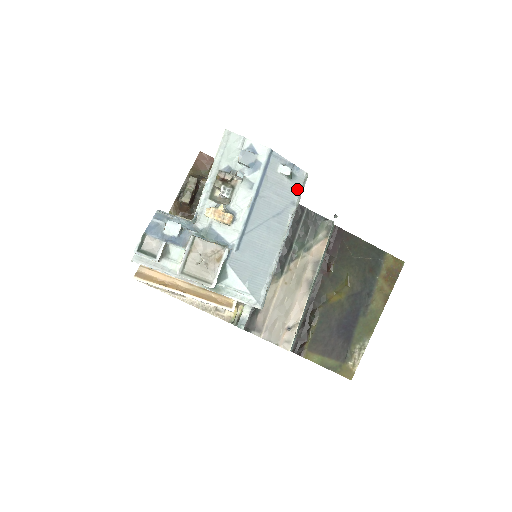
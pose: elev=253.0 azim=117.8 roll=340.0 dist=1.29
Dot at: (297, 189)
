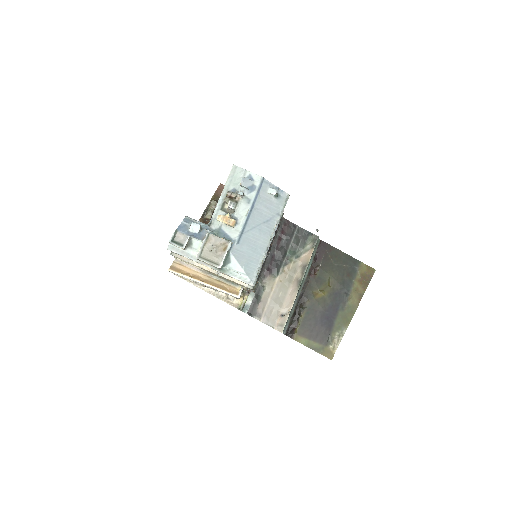
Dot at: (281, 205)
